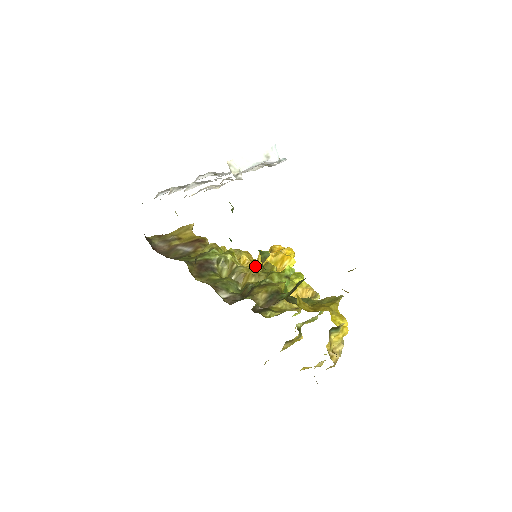
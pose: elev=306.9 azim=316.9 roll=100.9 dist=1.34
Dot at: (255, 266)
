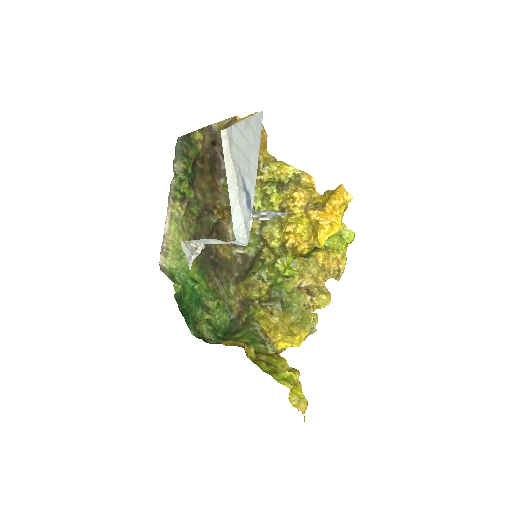
Dot at: (283, 231)
